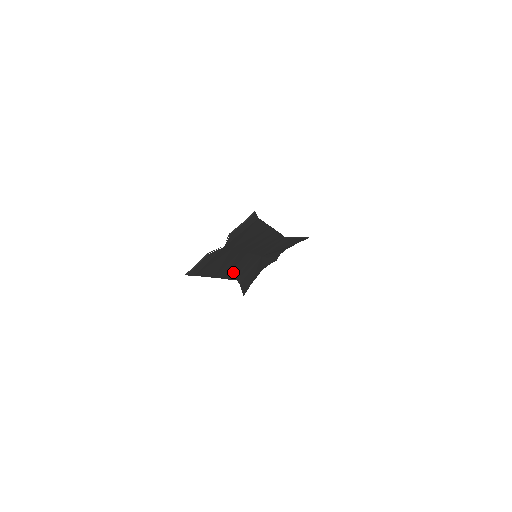
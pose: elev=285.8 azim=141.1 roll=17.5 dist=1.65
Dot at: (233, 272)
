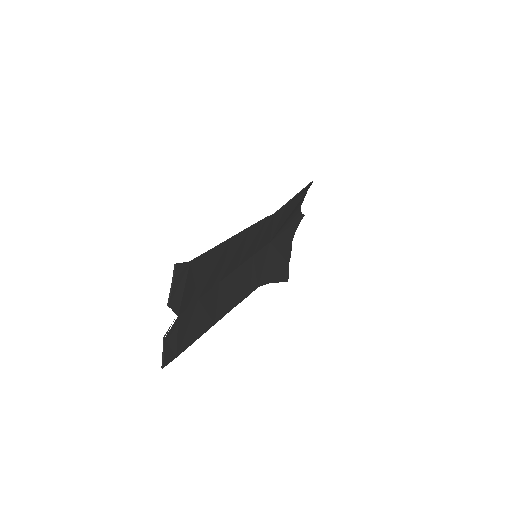
Dot at: (241, 292)
